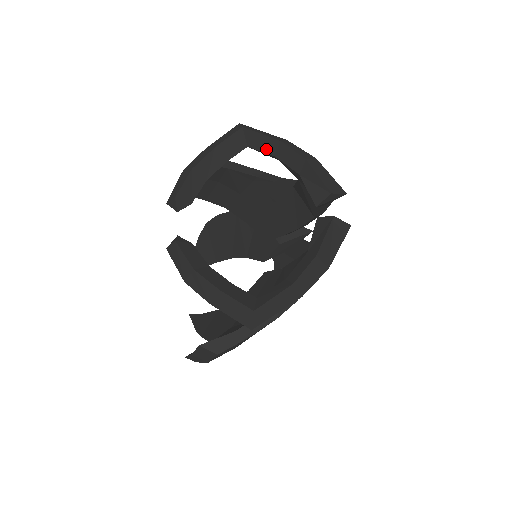
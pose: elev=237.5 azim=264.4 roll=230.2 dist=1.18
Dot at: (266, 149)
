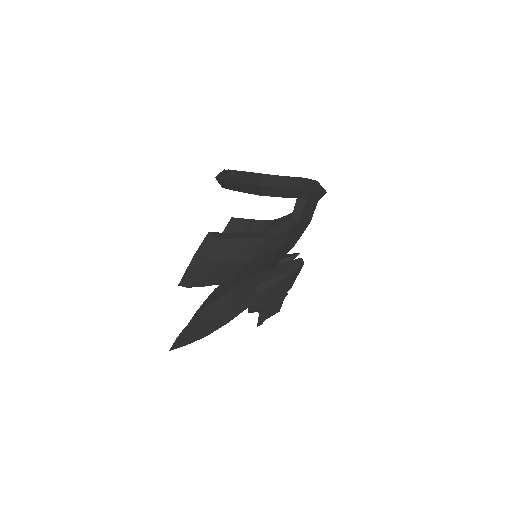
Dot at: occluded
